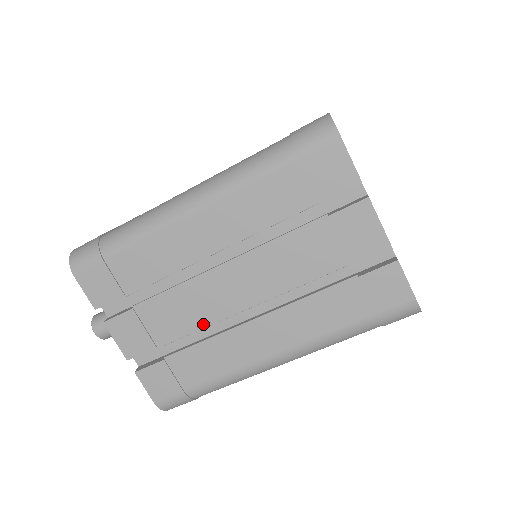
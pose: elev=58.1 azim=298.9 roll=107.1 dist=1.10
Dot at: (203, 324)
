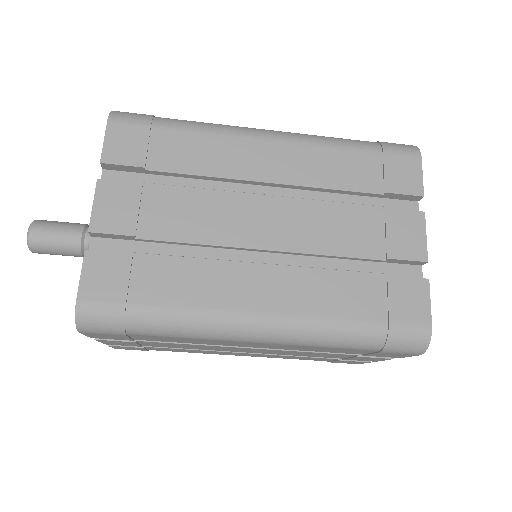
Dot at: occluded
